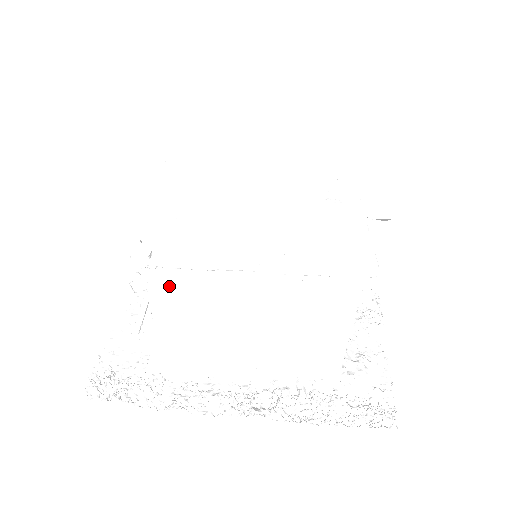
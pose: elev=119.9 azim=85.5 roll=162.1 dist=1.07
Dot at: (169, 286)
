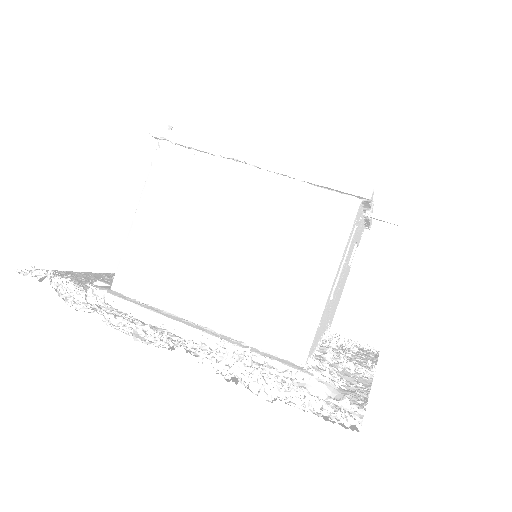
Dot at: (168, 173)
